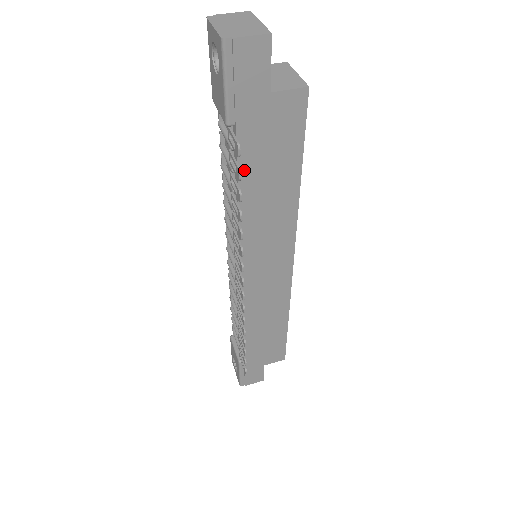
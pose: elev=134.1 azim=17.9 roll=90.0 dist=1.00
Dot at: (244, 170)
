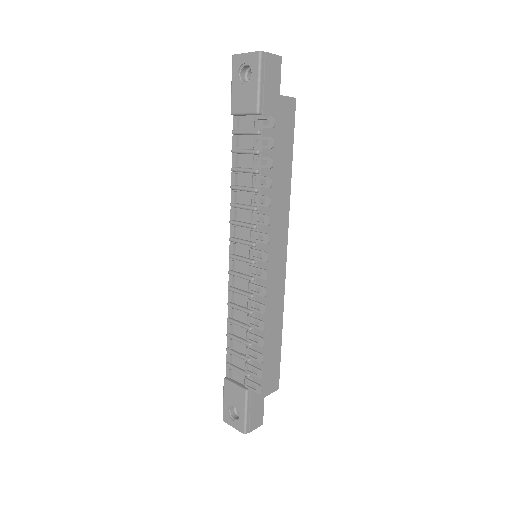
Dot at: (265, 152)
